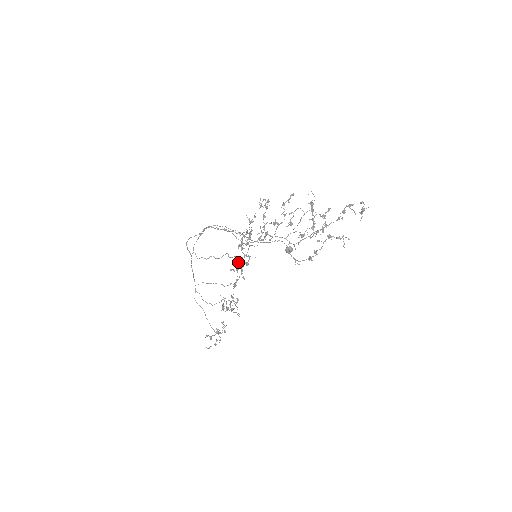
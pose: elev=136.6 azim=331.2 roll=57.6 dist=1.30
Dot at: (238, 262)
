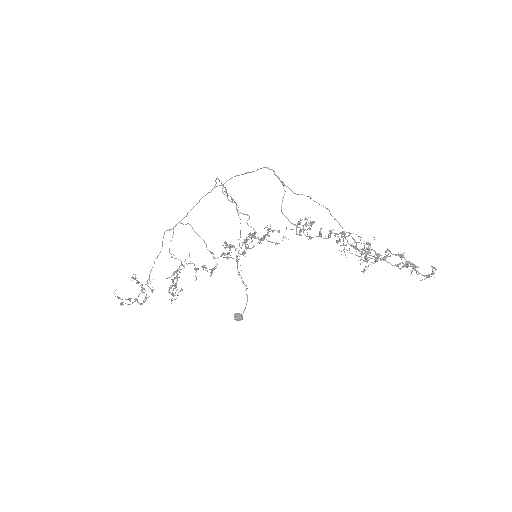
Dot at: occluded
